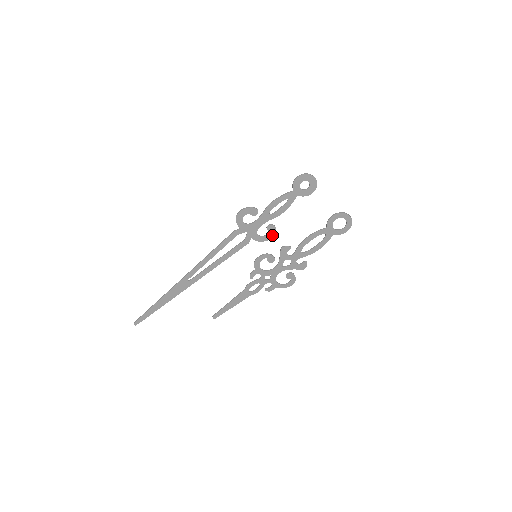
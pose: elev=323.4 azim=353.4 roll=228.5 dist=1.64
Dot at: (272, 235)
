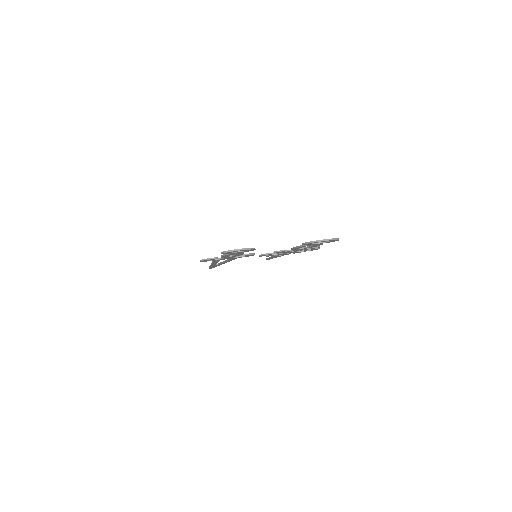
Dot at: occluded
